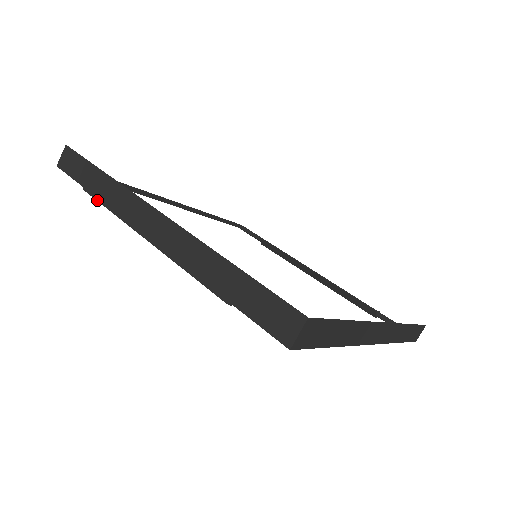
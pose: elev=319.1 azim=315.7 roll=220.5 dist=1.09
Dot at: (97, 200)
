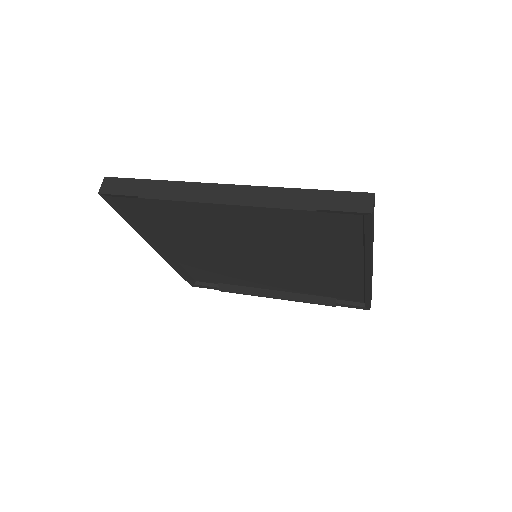
Dot at: (159, 199)
